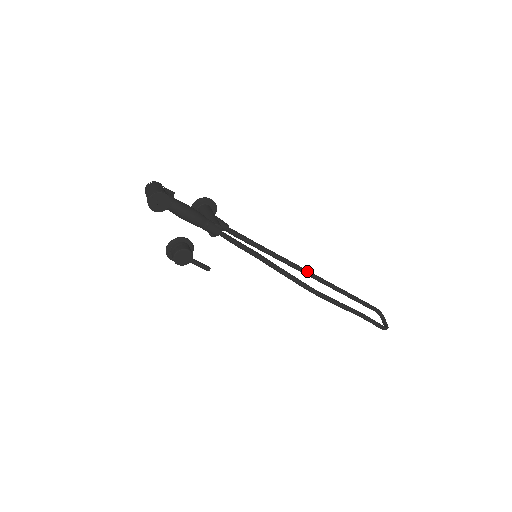
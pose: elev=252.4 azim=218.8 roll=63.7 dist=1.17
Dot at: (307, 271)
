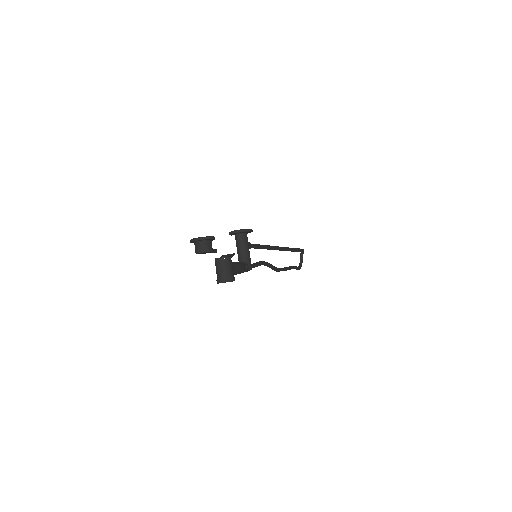
Dot at: (280, 249)
